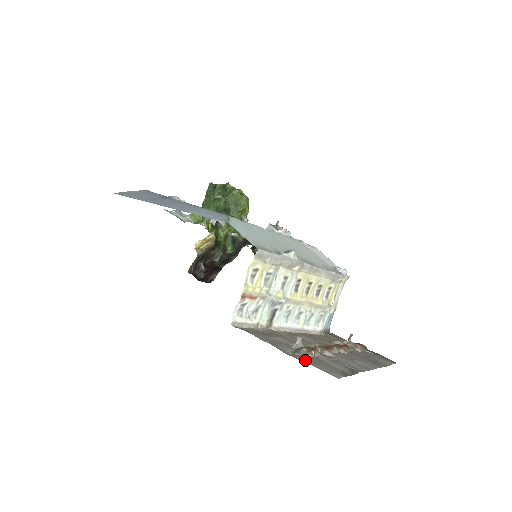
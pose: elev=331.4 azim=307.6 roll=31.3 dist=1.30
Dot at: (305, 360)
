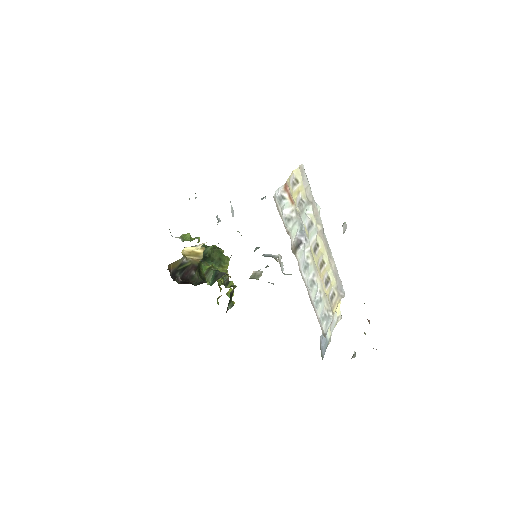
Dot at: occluded
